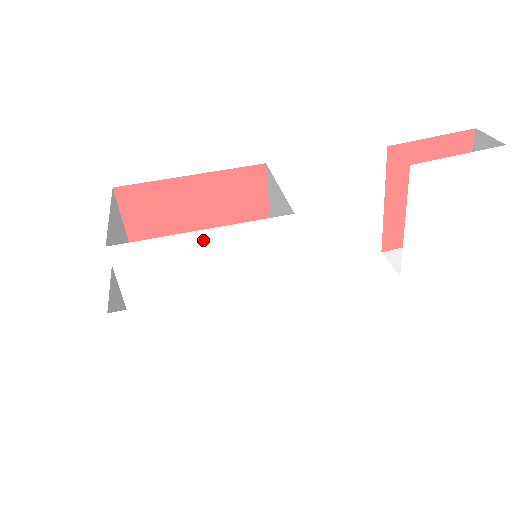
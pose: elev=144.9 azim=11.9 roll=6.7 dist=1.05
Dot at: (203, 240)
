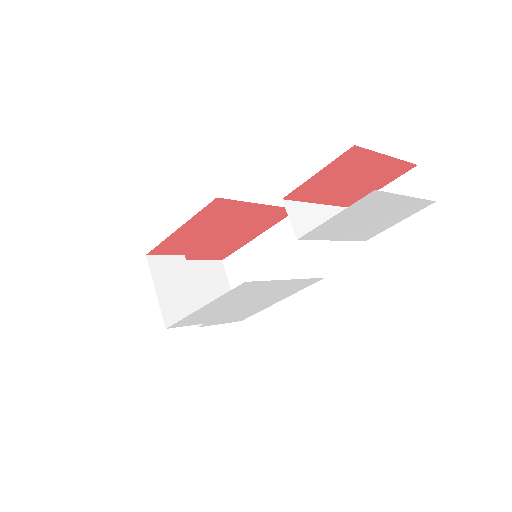
Dot at: (208, 307)
